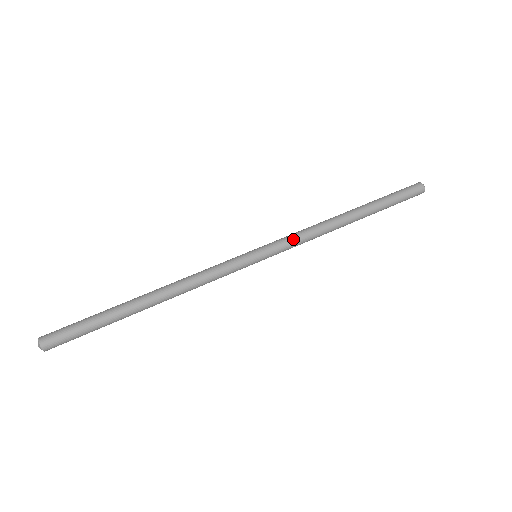
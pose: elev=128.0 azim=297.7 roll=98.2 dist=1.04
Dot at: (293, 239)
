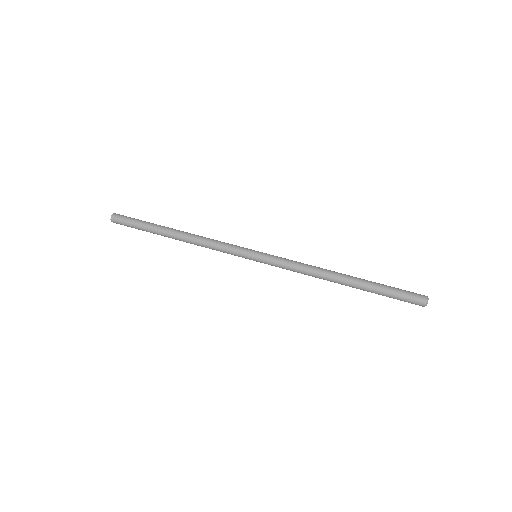
Dot at: (286, 265)
